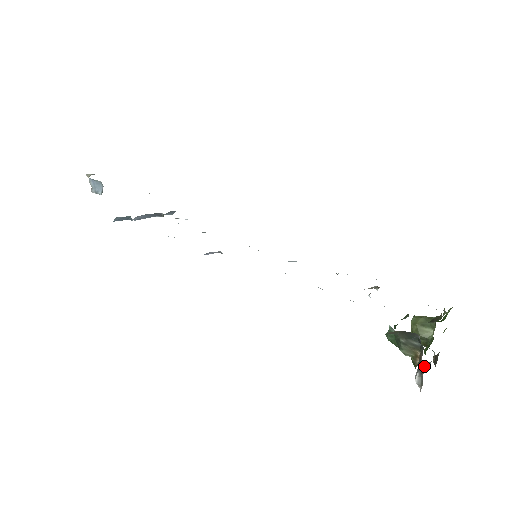
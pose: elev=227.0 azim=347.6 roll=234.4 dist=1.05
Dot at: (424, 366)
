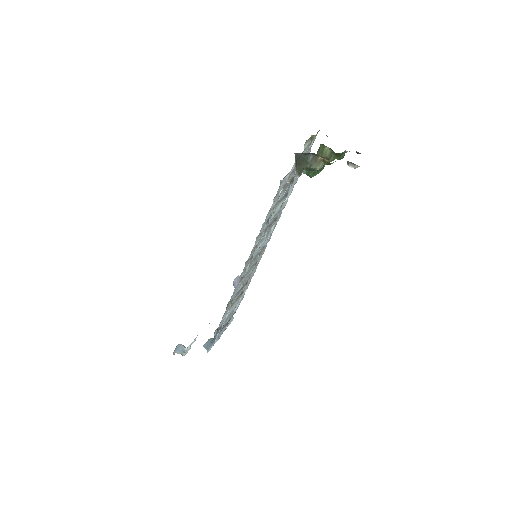
Dot at: occluded
